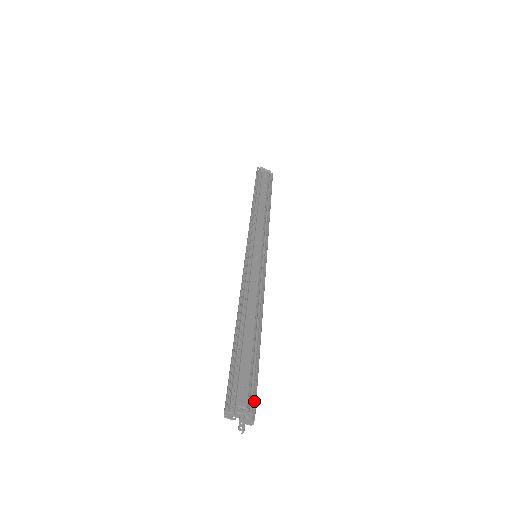
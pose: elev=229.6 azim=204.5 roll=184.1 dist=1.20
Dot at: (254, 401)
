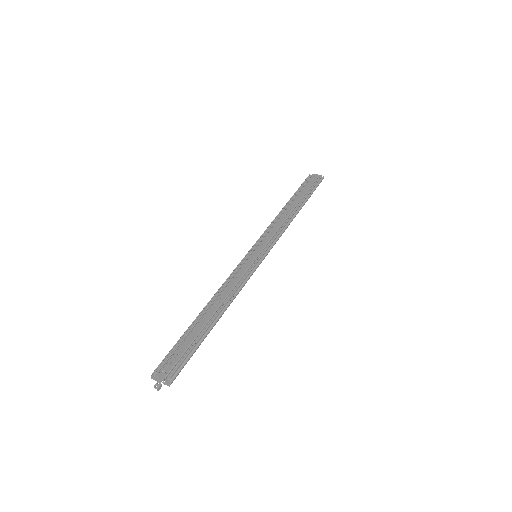
Dot at: (181, 369)
